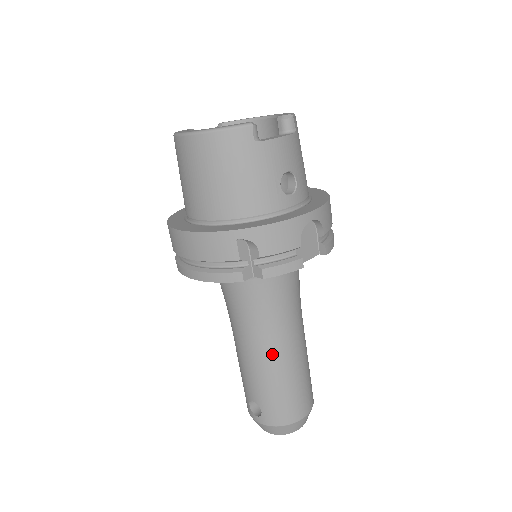
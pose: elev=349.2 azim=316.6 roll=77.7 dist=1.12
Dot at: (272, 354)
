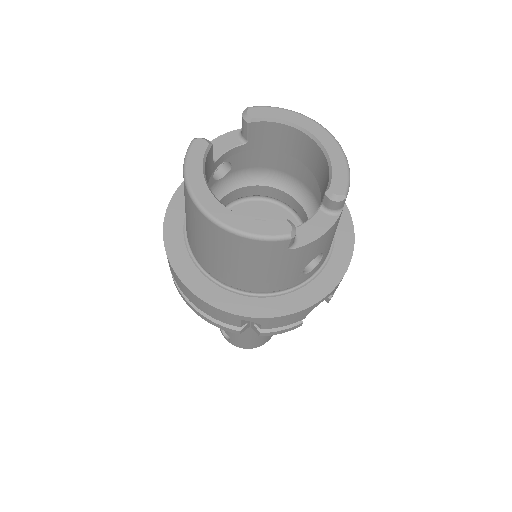
Dot at: occluded
